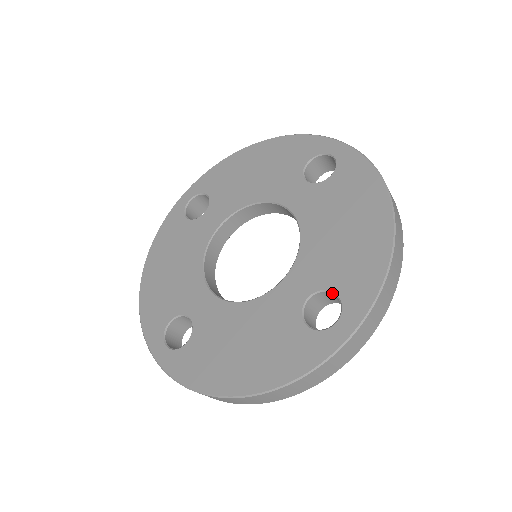
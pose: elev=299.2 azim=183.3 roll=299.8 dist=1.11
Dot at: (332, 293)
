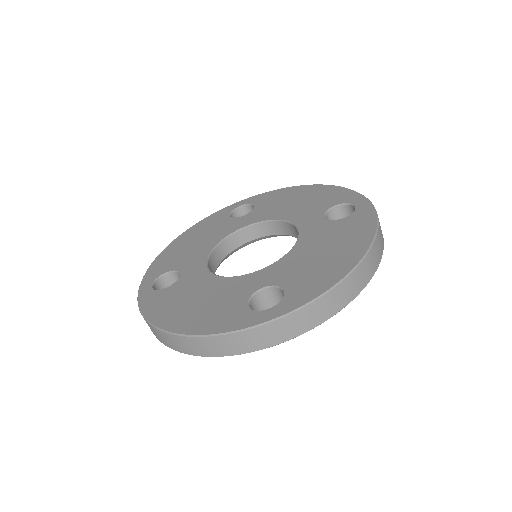
Dot at: (333, 208)
